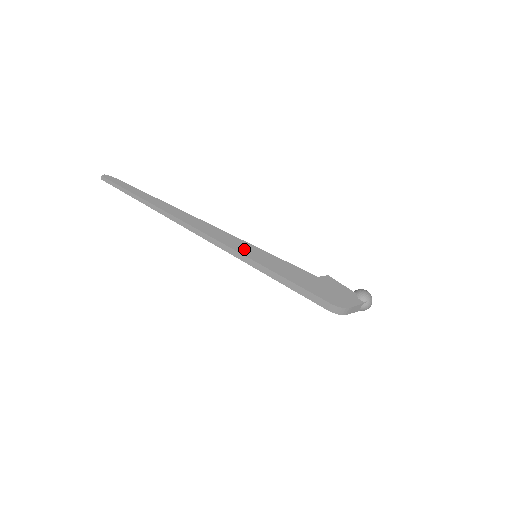
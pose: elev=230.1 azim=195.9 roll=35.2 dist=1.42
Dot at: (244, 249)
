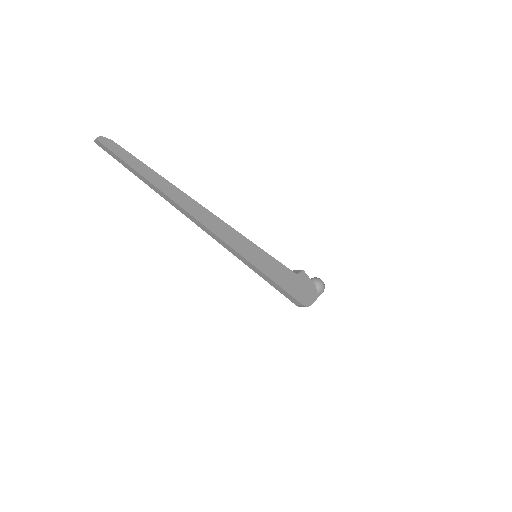
Dot at: (251, 254)
